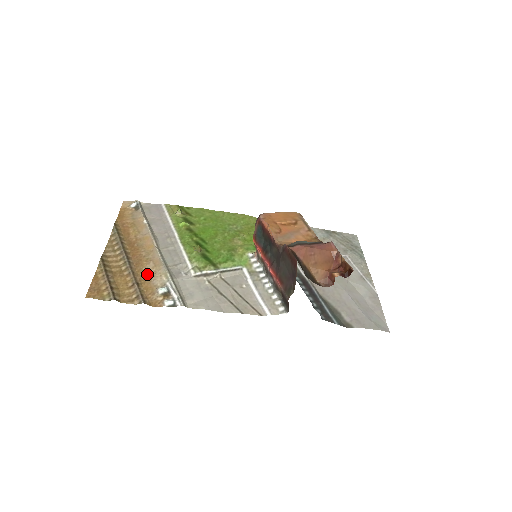
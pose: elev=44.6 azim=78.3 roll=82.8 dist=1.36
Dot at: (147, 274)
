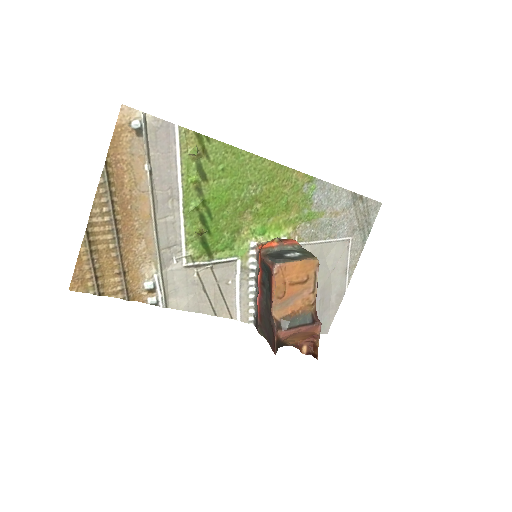
Dot at: (136, 258)
